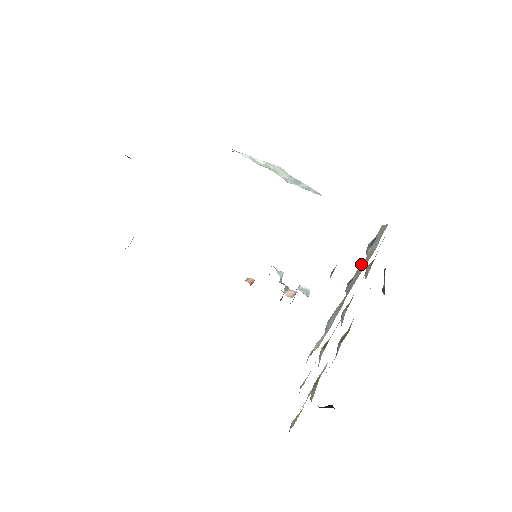
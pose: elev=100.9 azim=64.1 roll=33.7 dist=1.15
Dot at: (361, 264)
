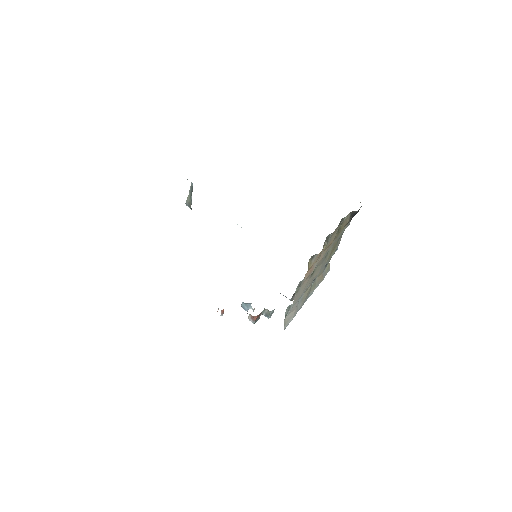
Dot at: (318, 277)
